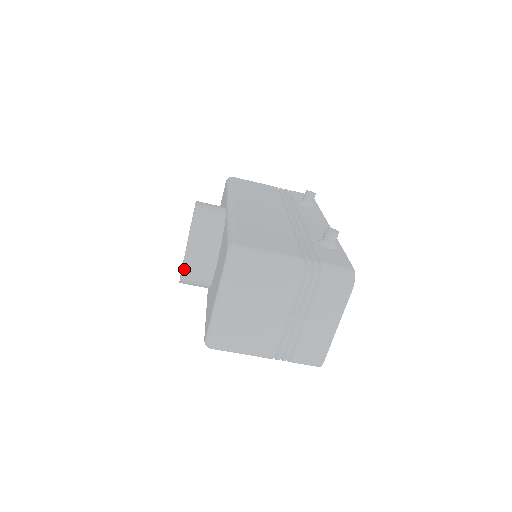
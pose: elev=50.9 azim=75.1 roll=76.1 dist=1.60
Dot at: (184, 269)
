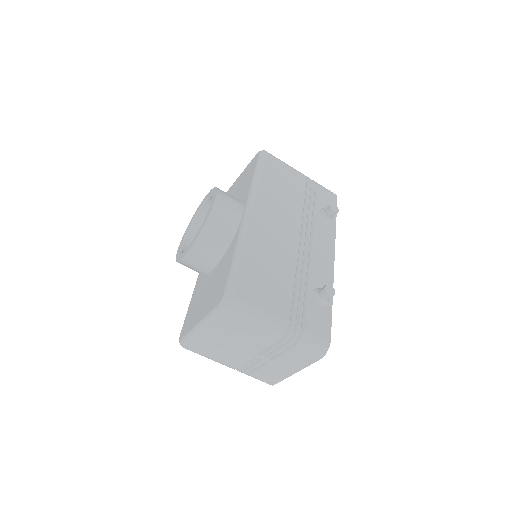
Dot at: (183, 260)
